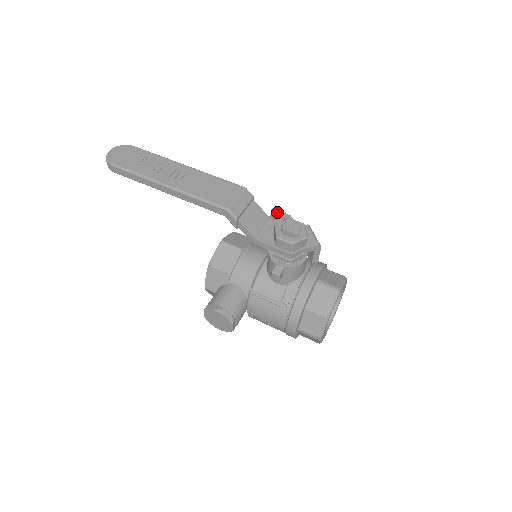
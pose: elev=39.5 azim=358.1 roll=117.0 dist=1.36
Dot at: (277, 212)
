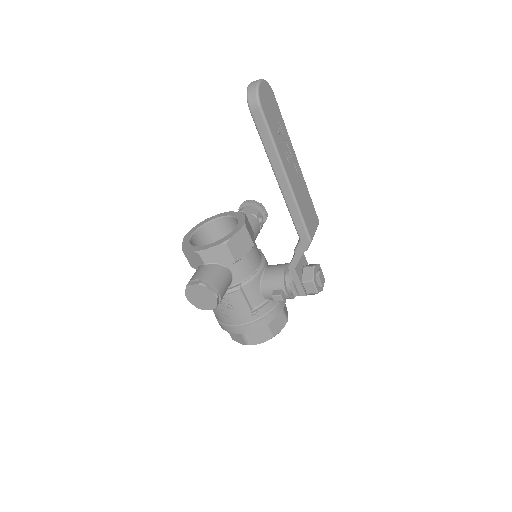
Dot at: (263, 206)
